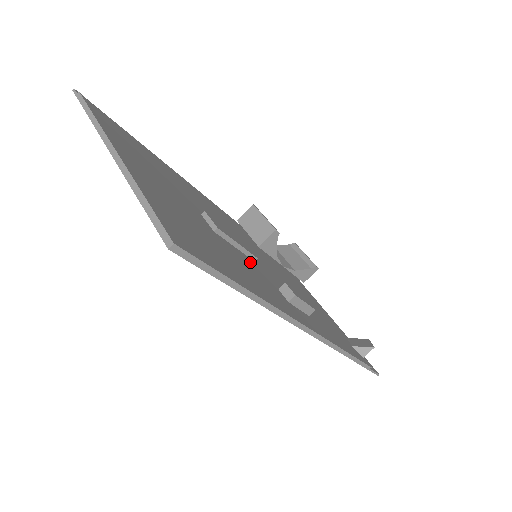
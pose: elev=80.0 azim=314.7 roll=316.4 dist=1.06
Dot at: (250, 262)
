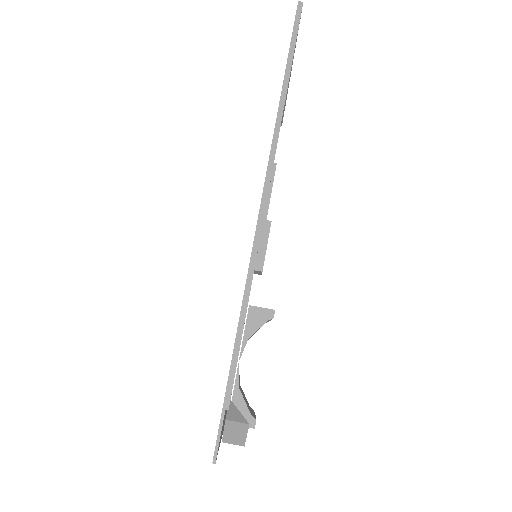
Dot at: occluded
